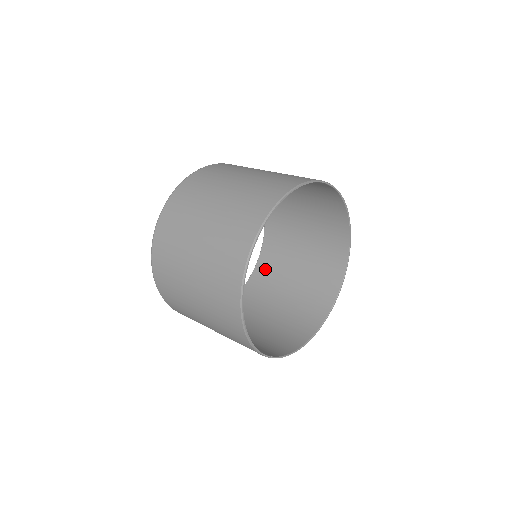
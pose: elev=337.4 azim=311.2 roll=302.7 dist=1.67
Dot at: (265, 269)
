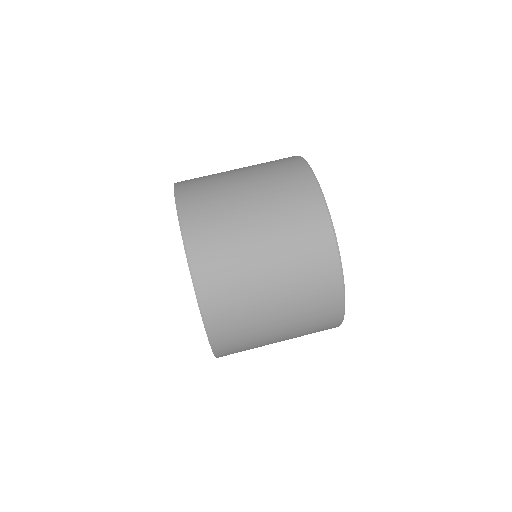
Dot at: occluded
